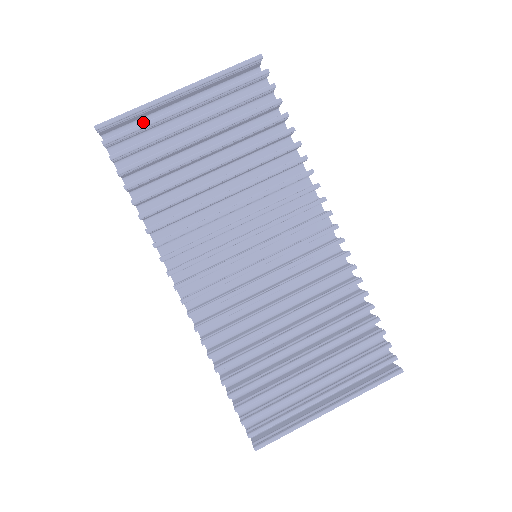
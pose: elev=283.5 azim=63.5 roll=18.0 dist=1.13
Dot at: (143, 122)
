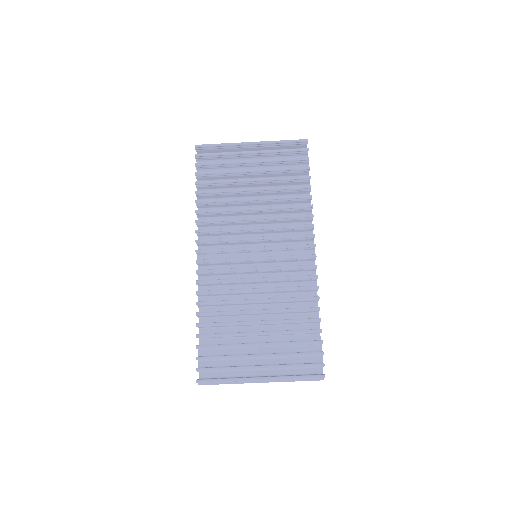
Dot at: occluded
